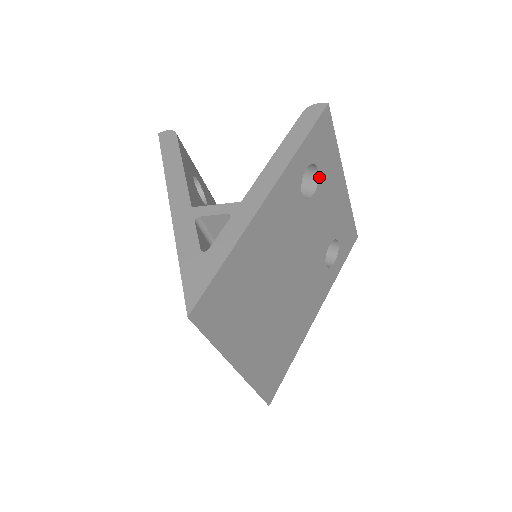
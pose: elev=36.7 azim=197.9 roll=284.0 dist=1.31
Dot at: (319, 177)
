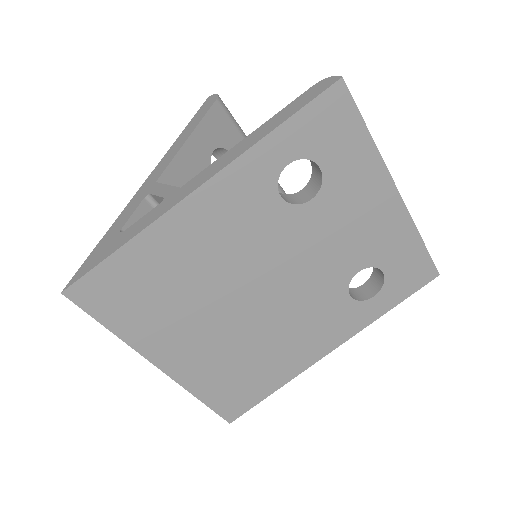
Dot at: (324, 179)
